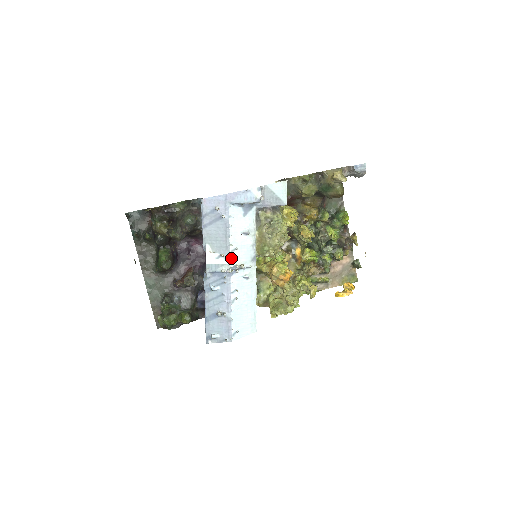
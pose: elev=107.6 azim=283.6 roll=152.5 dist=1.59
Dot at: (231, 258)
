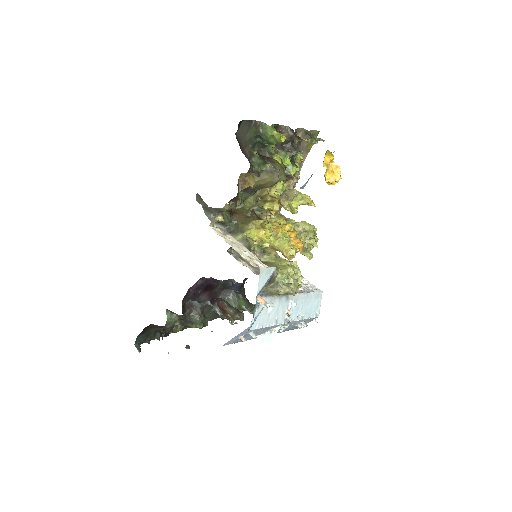
Dot at: (280, 324)
